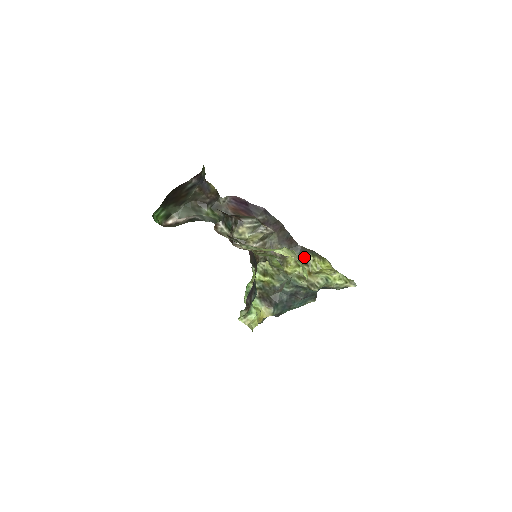
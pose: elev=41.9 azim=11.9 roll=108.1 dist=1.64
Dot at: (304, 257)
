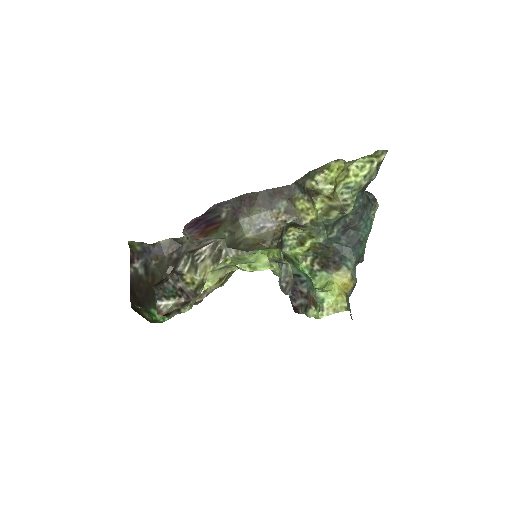
Dot at: (307, 190)
